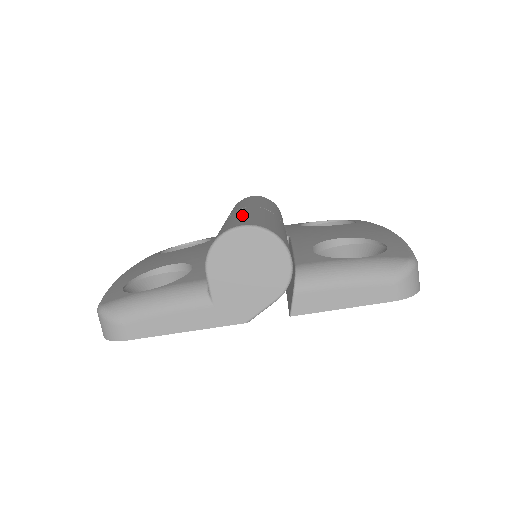
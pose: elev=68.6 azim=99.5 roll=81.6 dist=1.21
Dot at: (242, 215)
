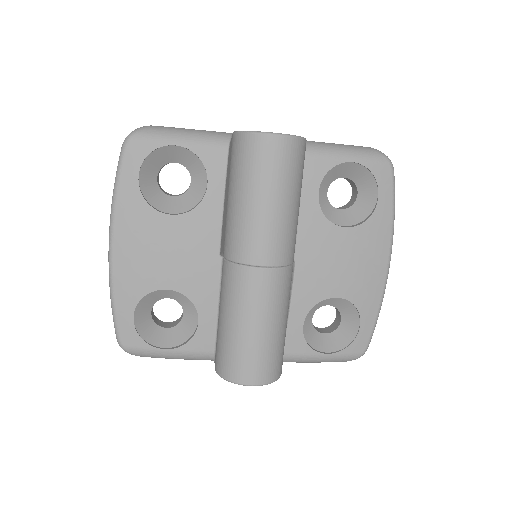
Dot at: (255, 329)
